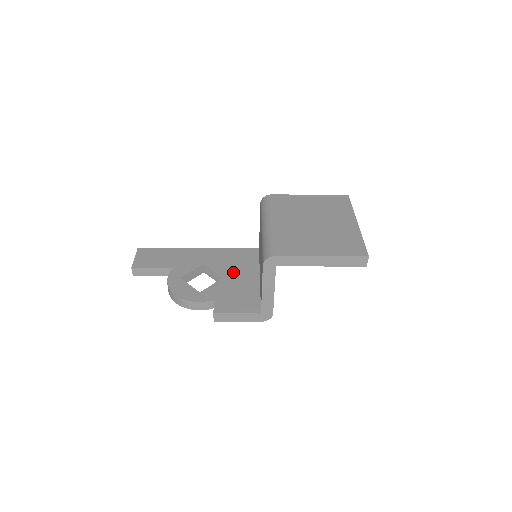
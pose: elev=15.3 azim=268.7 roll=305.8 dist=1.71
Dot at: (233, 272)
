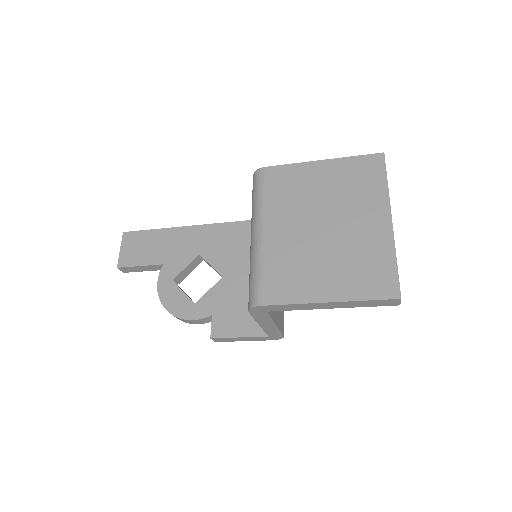
Dot at: (235, 265)
